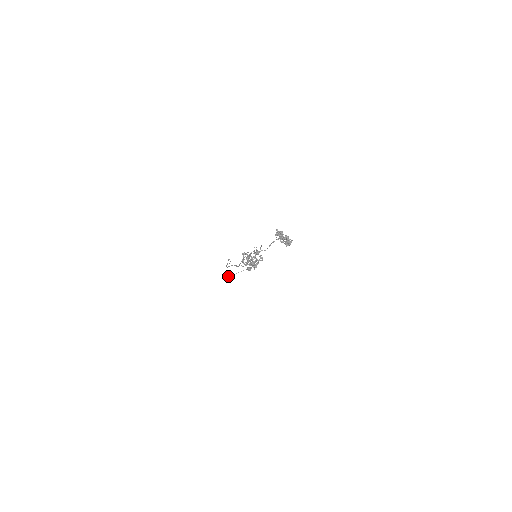
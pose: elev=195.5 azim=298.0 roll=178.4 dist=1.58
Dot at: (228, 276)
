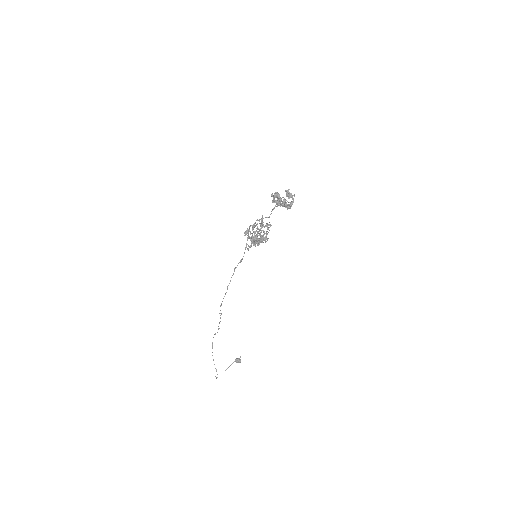
Dot at: (216, 378)
